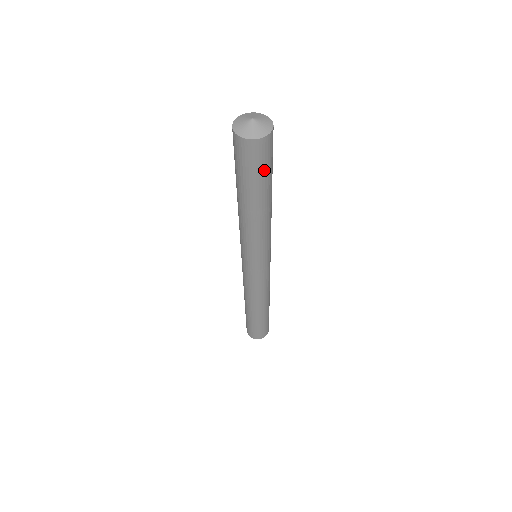
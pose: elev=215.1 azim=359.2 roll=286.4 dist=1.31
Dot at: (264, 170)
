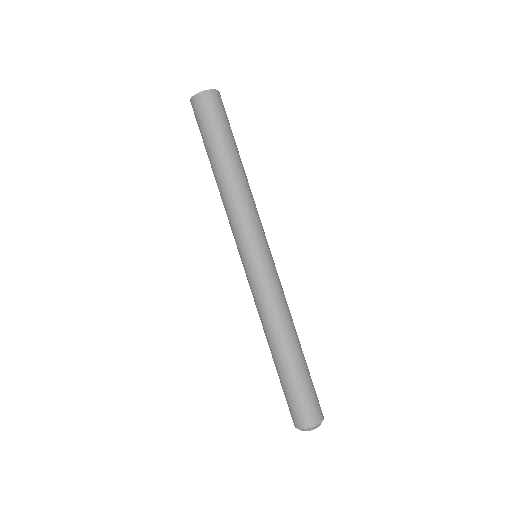
Dot at: (225, 122)
